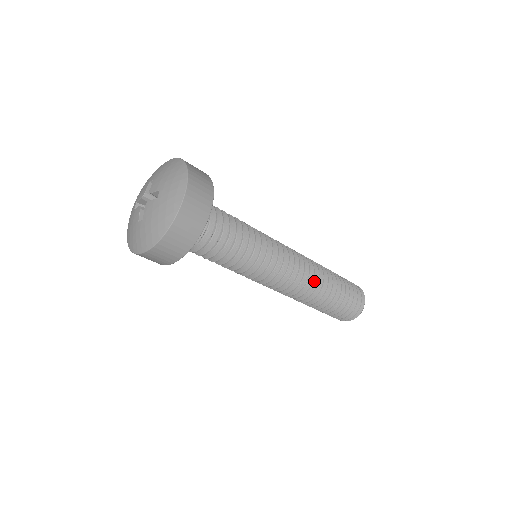
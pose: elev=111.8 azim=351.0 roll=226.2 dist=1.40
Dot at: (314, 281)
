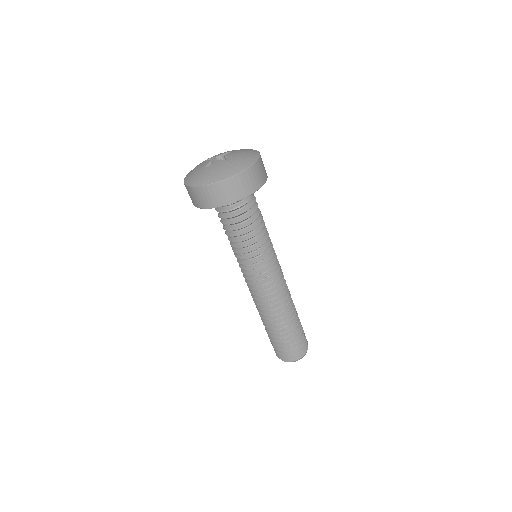
Dot at: occluded
